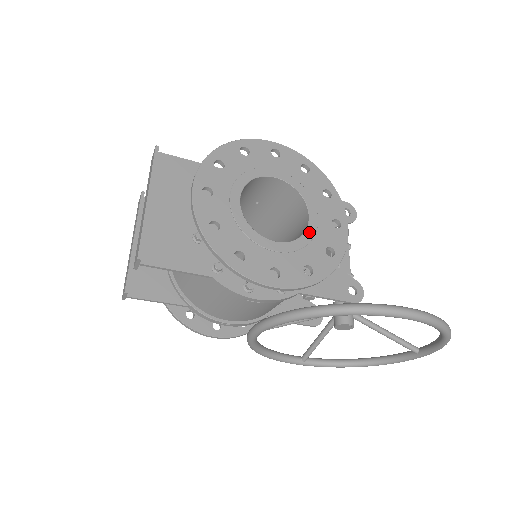
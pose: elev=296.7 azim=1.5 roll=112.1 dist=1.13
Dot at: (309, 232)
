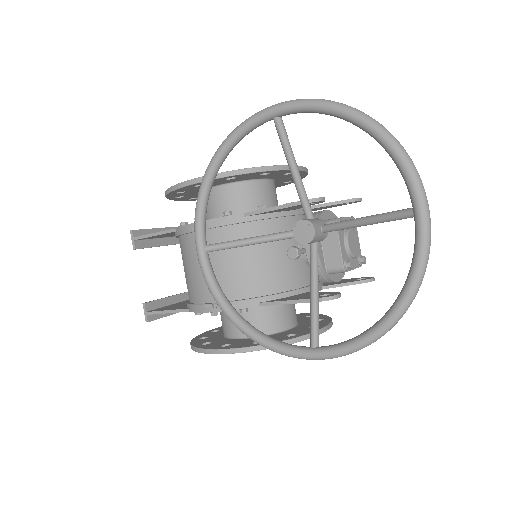
Dot at: occluded
